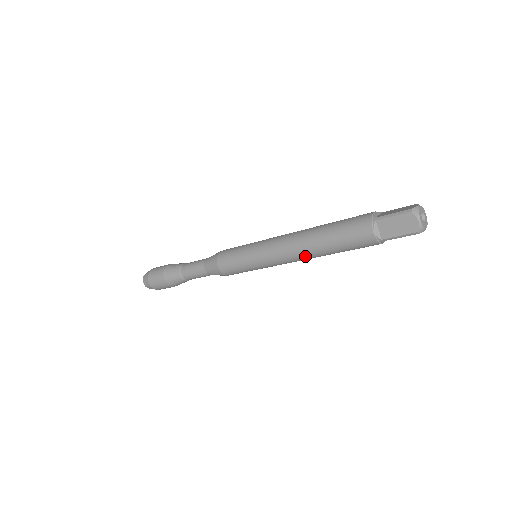
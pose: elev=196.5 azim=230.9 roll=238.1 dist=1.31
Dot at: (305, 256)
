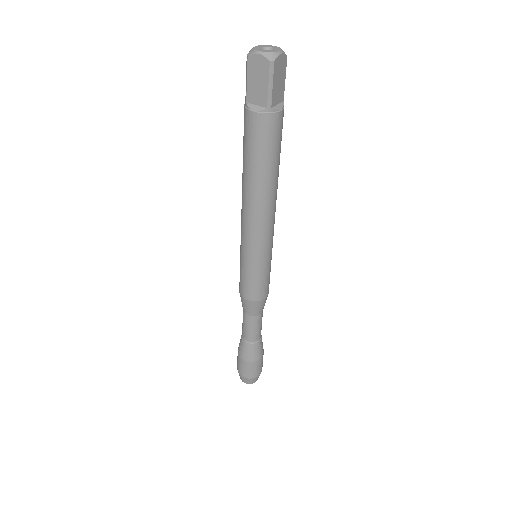
Dot at: (261, 204)
